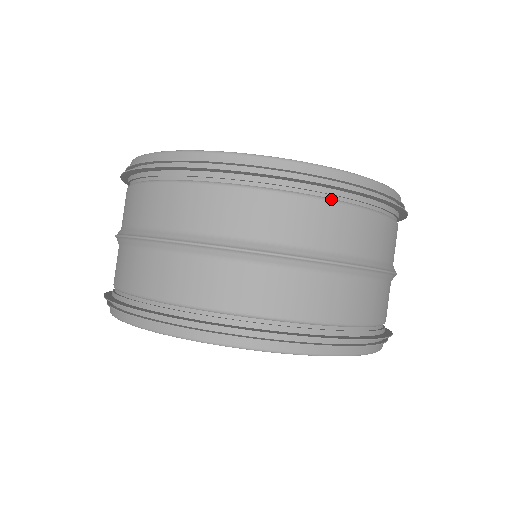
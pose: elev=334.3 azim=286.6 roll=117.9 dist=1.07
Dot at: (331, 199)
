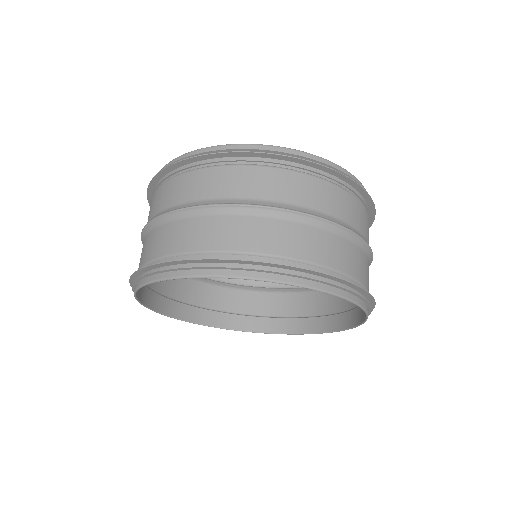
Dot at: (334, 183)
